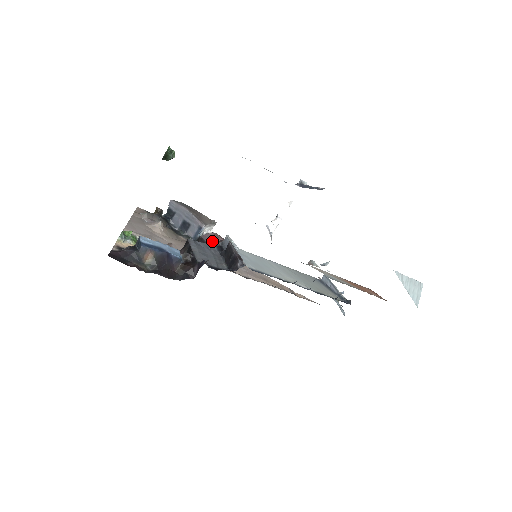
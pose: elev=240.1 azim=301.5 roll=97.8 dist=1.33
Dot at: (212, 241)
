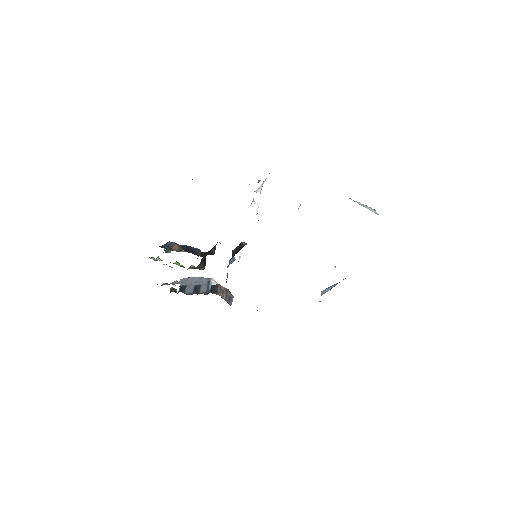
Dot at: (222, 287)
